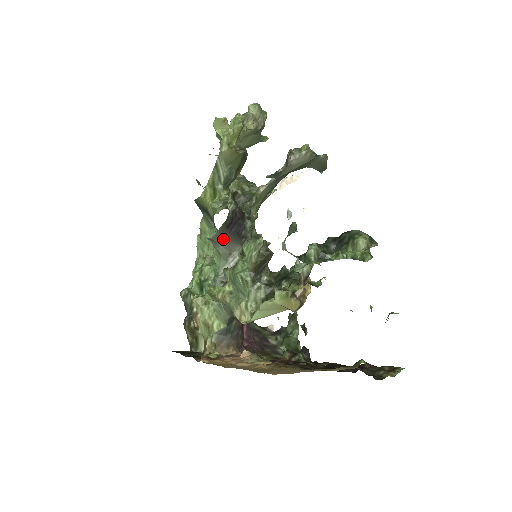
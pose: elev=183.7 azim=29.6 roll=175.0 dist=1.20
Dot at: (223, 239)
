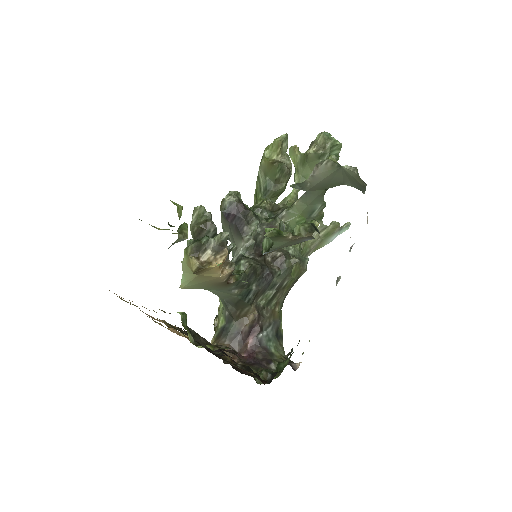
Dot at: (230, 232)
